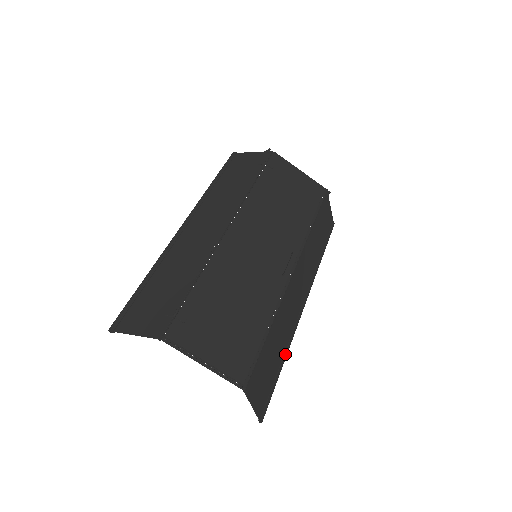
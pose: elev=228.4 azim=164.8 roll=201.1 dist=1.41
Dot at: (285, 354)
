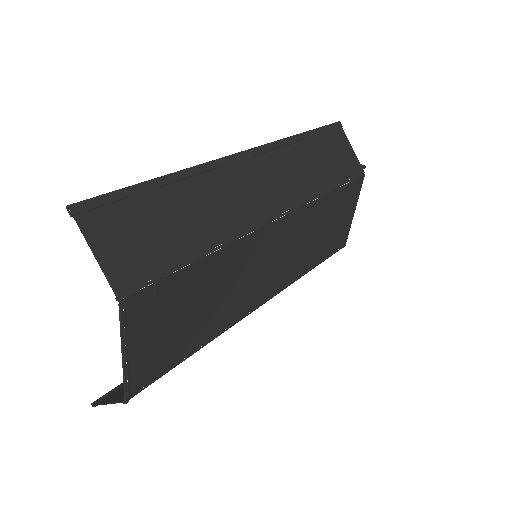
Dot at: occluded
